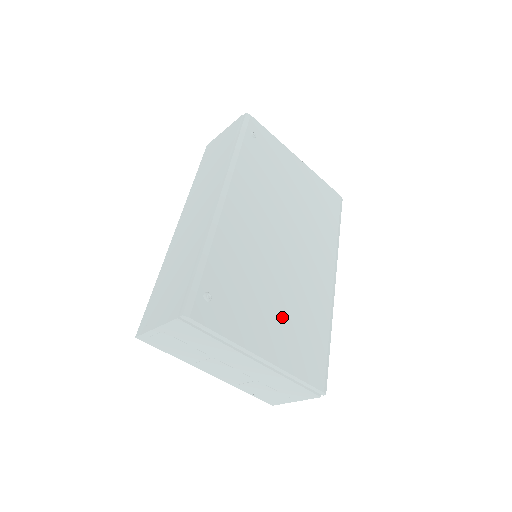
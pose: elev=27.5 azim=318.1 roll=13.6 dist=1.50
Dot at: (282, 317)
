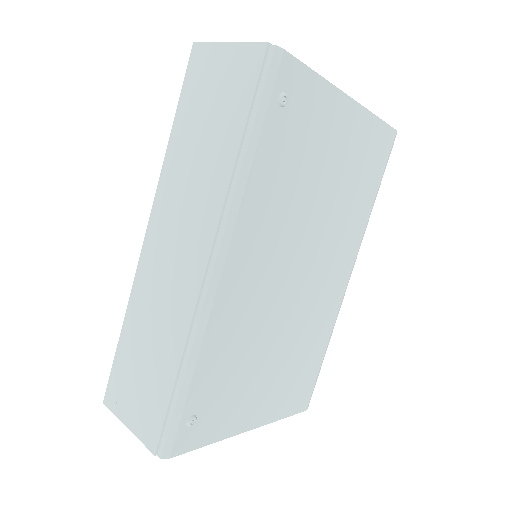
Dot at: (277, 372)
